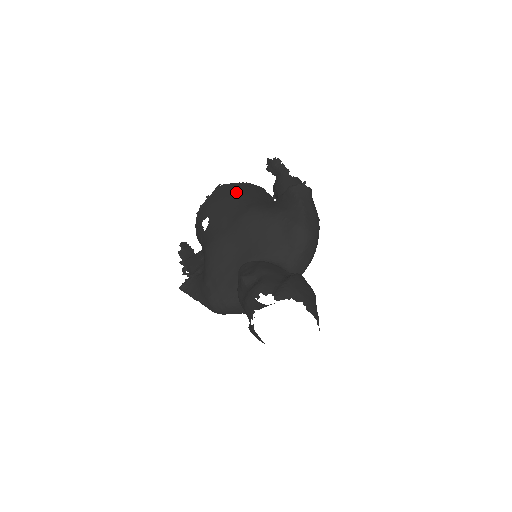
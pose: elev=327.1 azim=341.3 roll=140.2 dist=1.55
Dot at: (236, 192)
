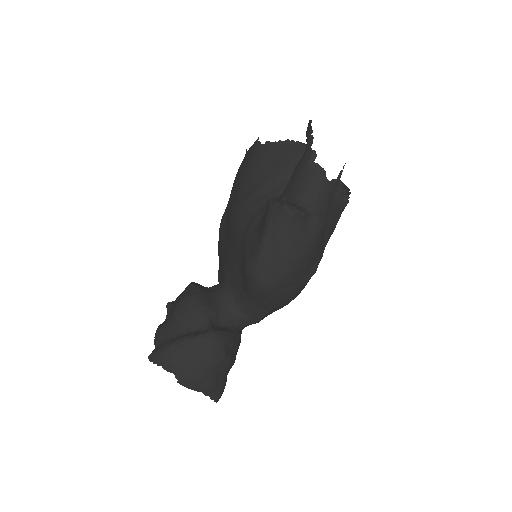
Dot at: (254, 164)
